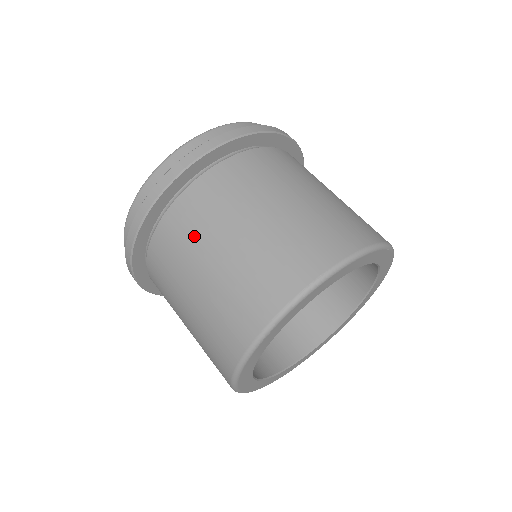
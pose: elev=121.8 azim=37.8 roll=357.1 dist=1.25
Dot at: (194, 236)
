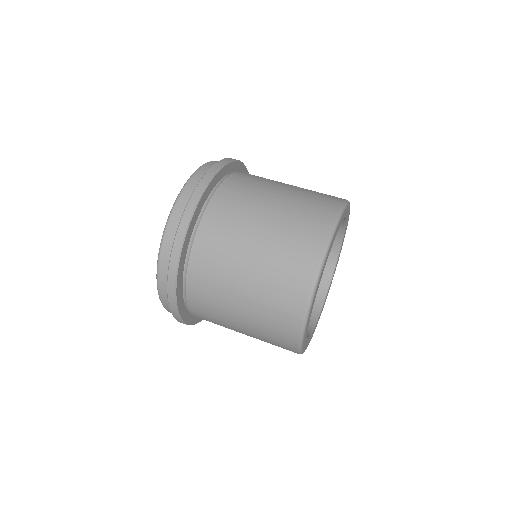
Dot at: (217, 313)
